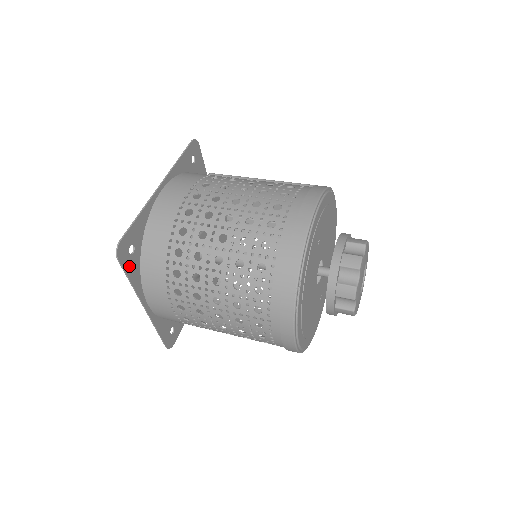
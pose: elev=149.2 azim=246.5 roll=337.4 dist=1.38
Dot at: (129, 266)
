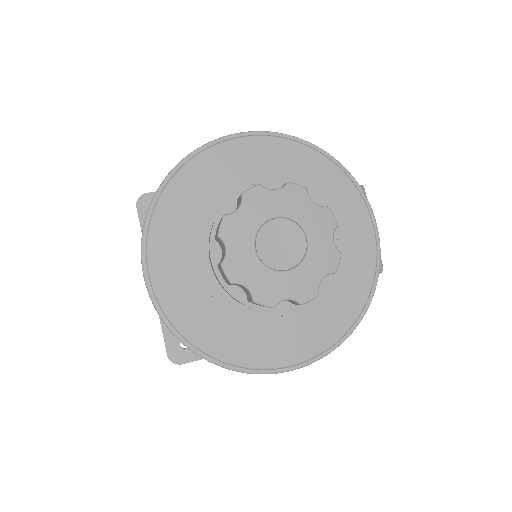
Dot at: occluded
